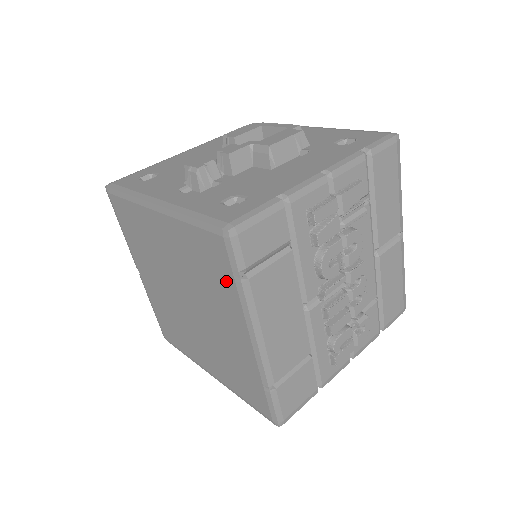
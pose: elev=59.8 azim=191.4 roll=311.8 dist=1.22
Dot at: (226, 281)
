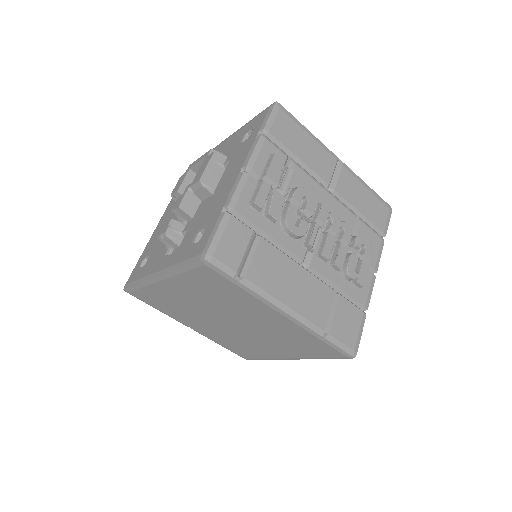
Dot at: (234, 290)
